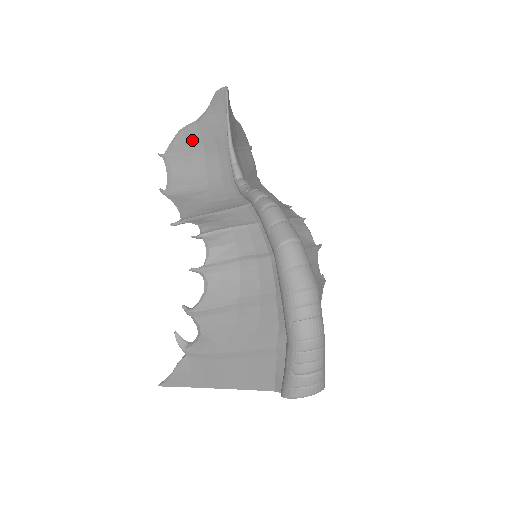
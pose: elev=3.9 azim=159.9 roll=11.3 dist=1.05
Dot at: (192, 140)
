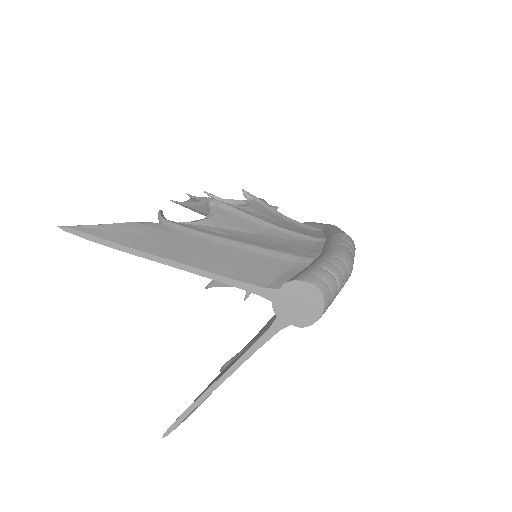
Dot at: occluded
